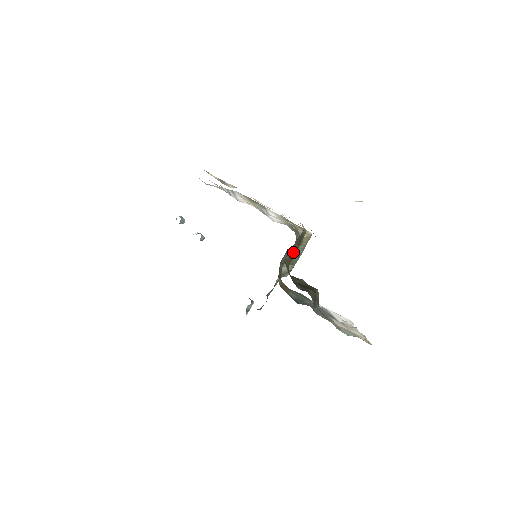
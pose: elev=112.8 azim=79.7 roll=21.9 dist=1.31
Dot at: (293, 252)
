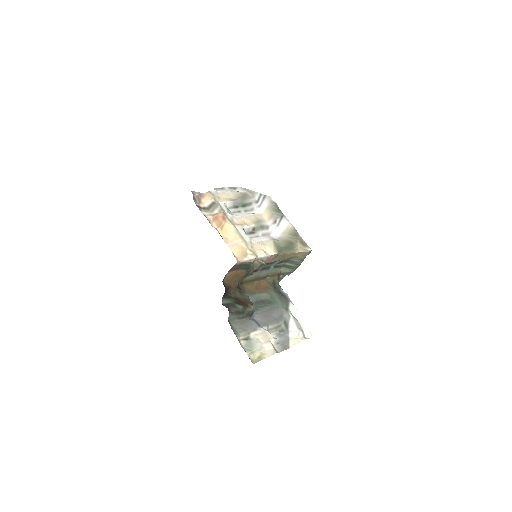
Dot at: (241, 273)
